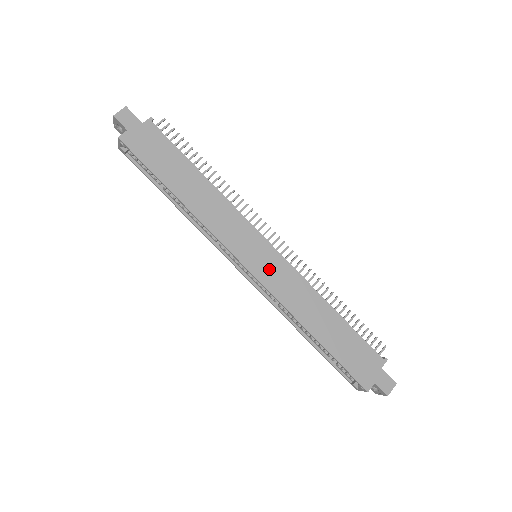
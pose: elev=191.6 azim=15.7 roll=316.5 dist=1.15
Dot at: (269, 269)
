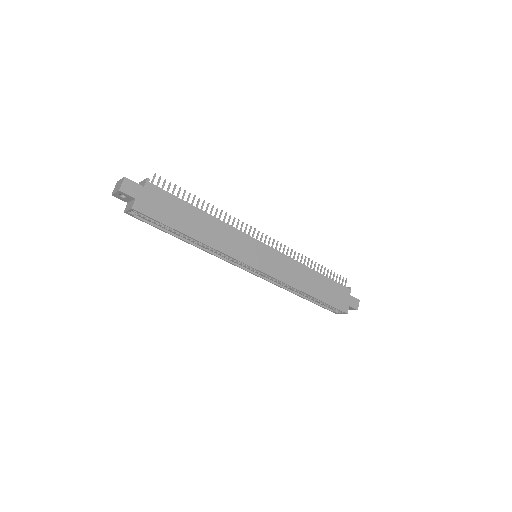
Dot at: (271, 263)
